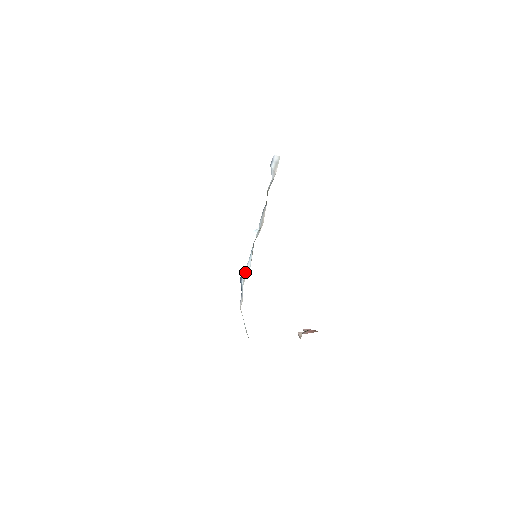
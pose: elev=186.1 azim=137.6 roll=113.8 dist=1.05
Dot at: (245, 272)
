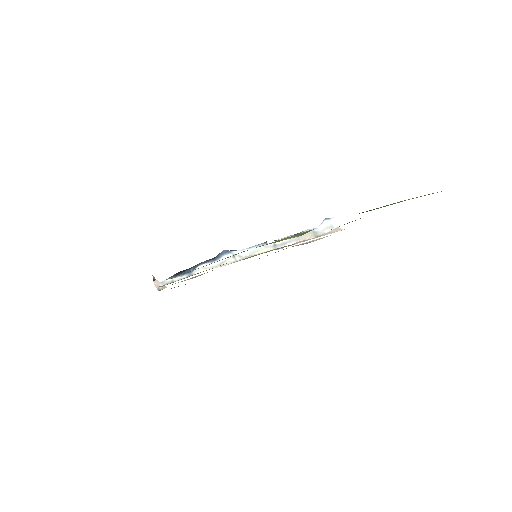
Dot at: occluded
